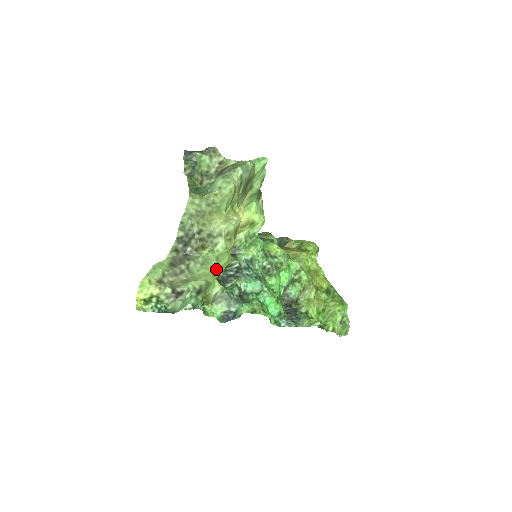
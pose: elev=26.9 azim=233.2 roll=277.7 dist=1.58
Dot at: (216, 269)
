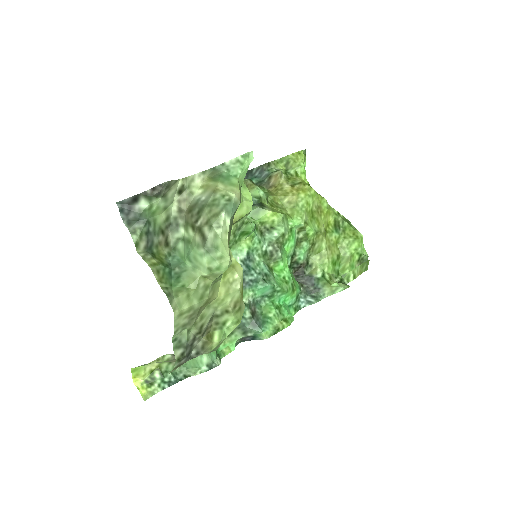
Dot at: occluded
